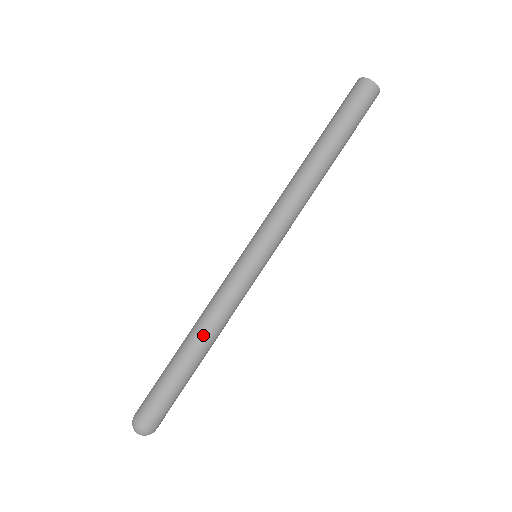
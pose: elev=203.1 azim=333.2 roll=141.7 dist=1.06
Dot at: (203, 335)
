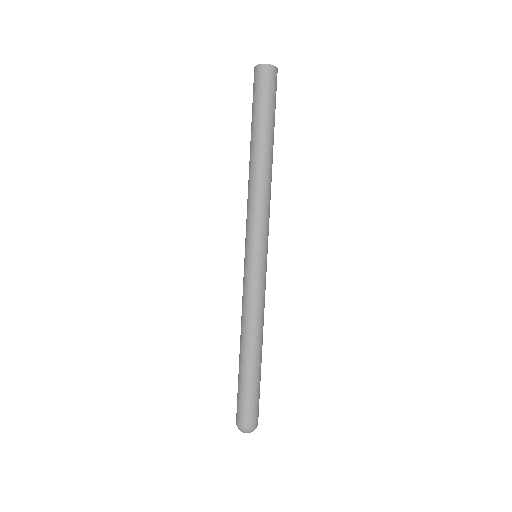
Dot at: (245, 337)
